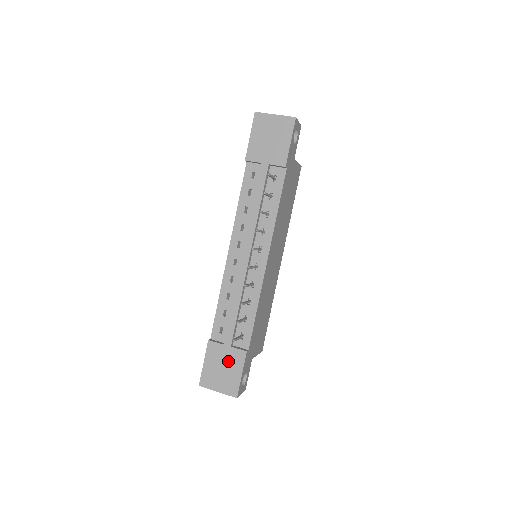
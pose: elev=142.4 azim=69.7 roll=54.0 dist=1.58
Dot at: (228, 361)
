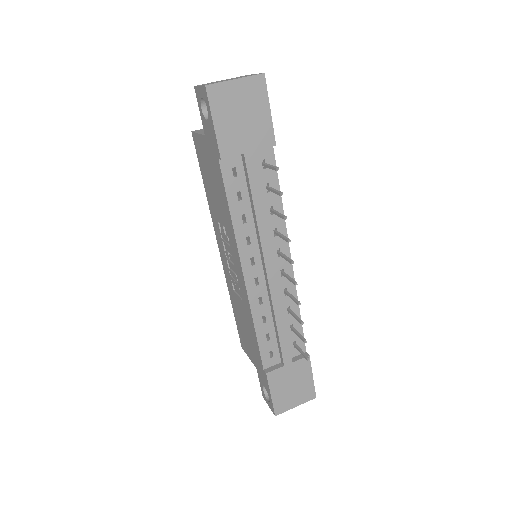
Dot at: (295, 376)
